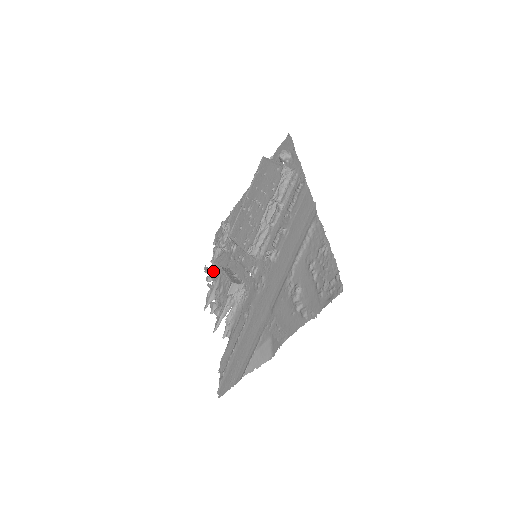
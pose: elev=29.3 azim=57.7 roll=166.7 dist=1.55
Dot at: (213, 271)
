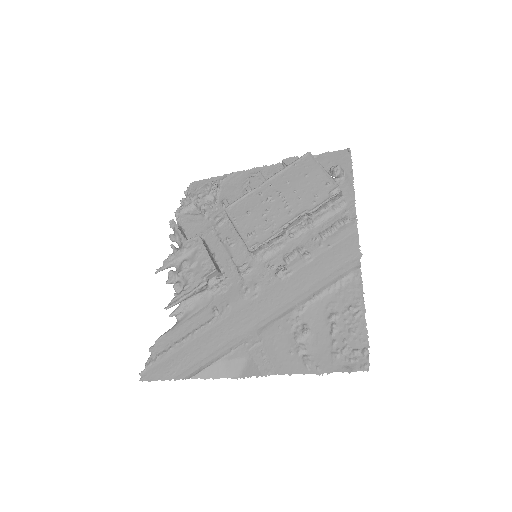
Dot at: (181, 230)
